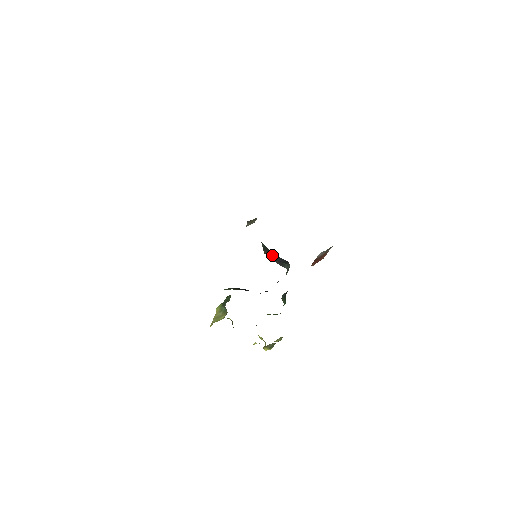
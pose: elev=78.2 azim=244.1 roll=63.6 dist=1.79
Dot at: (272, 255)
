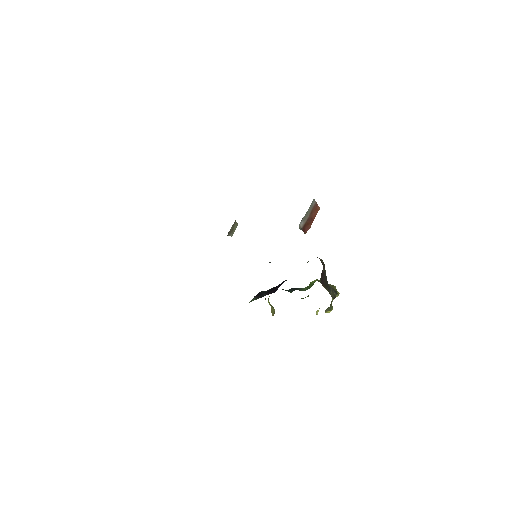
Dot at: occluded
